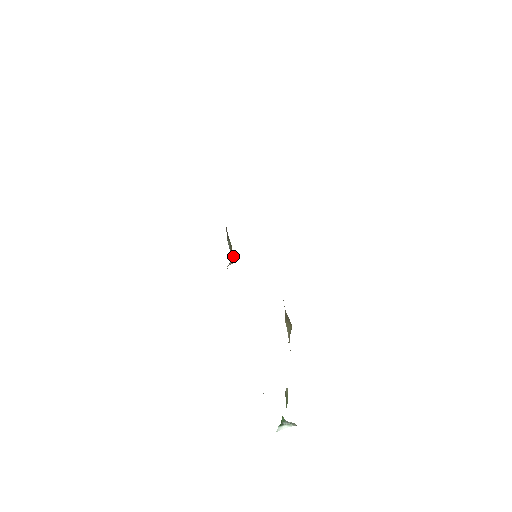
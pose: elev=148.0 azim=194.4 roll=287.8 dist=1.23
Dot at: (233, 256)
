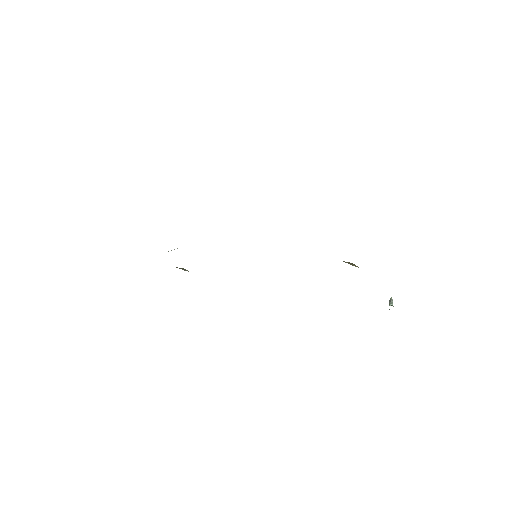
Dot at: occluded
